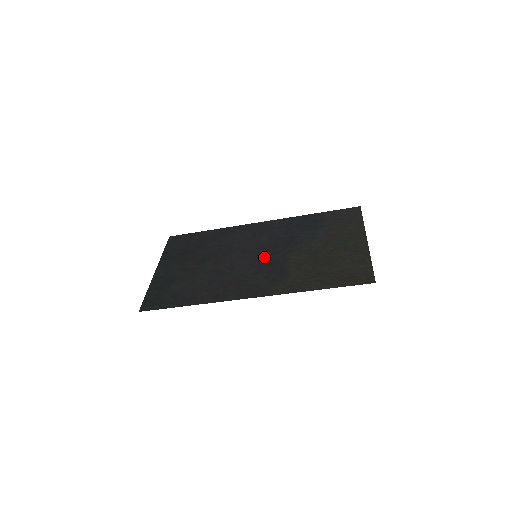
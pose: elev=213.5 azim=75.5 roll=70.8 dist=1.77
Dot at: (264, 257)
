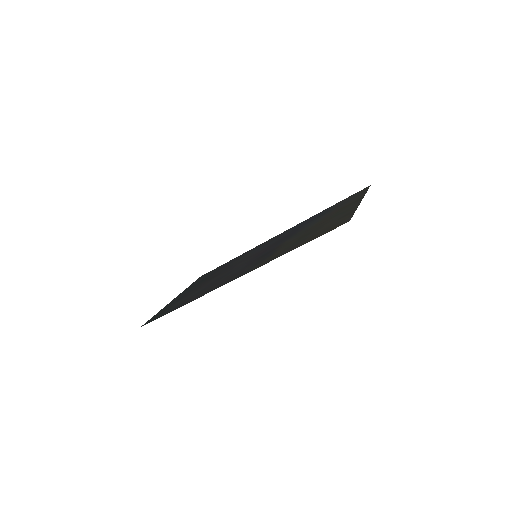
Dot at: (262, 253)
